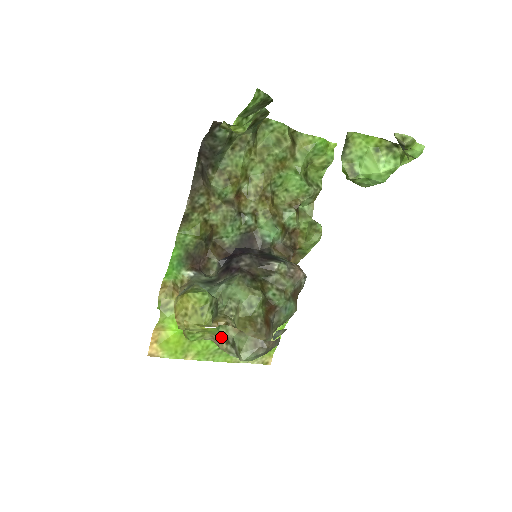
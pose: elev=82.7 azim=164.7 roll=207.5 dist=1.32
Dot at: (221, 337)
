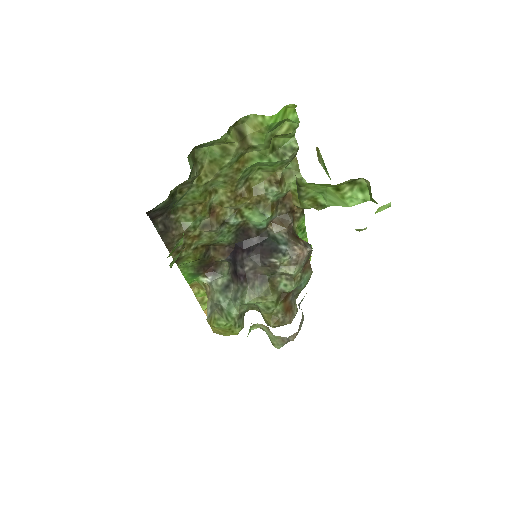
Dot at: occluded
